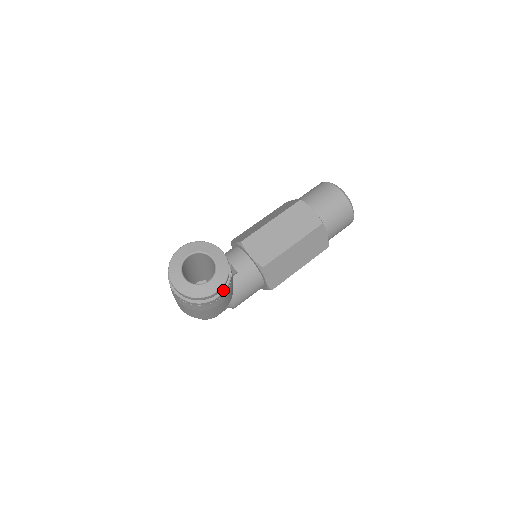
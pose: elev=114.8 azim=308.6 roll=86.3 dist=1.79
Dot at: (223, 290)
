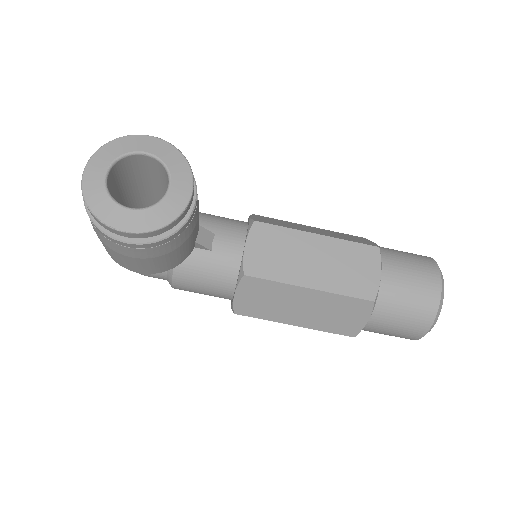
Dot at: (141, 241)
